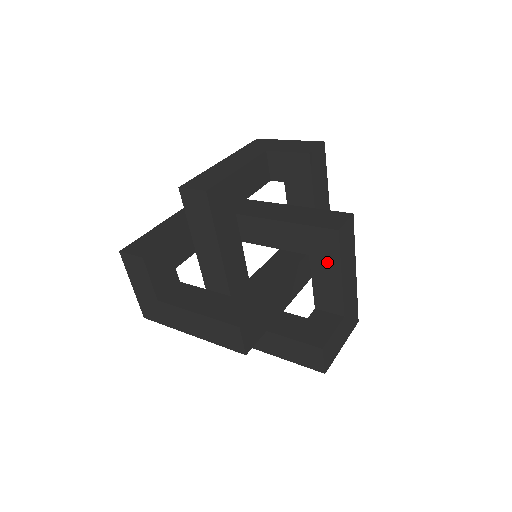
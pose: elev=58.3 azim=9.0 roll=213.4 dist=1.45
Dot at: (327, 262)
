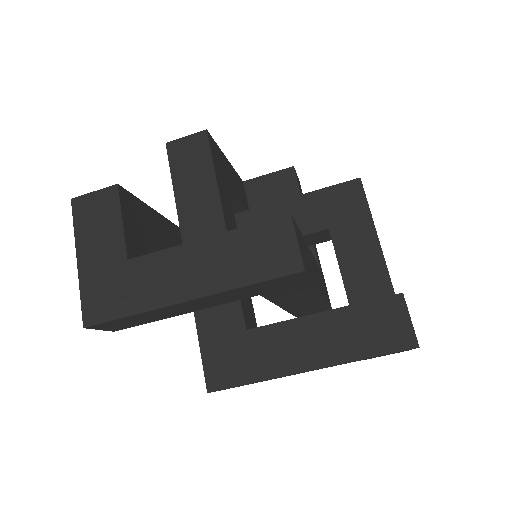
Dot at: (355, 227)
